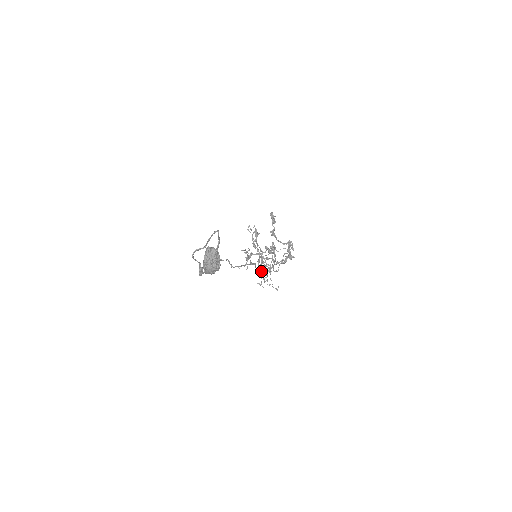
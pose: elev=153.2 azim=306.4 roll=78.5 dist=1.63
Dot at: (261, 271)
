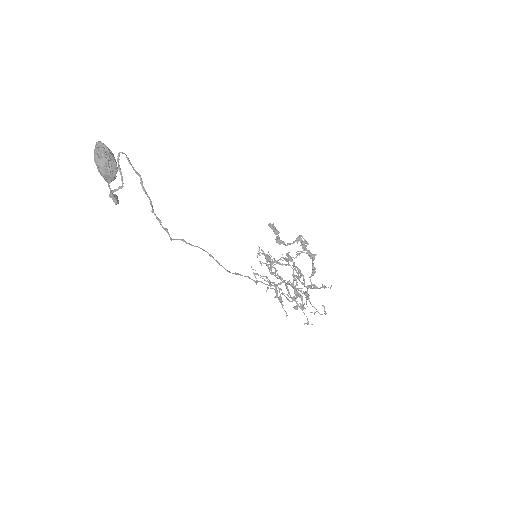
Dot at: (300, 305)
